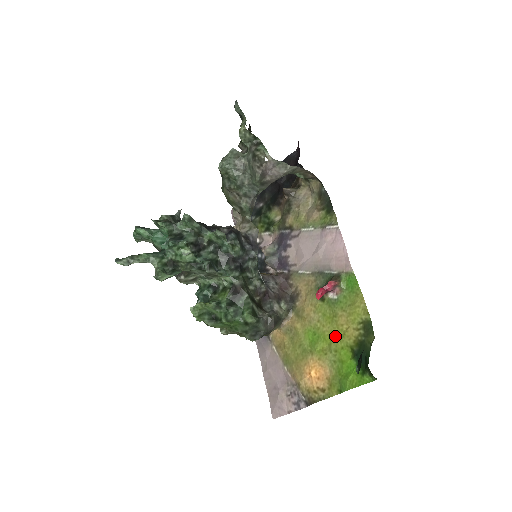
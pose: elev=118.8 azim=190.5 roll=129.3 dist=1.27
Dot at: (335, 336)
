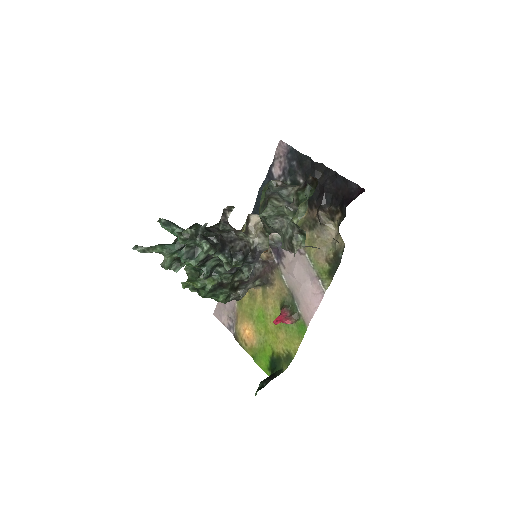
Dot at: (271, 335)
